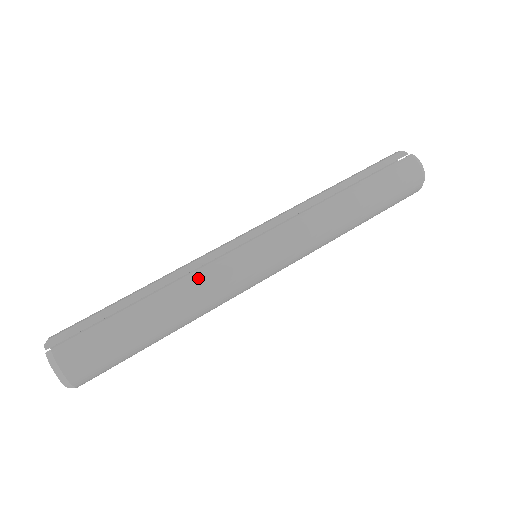
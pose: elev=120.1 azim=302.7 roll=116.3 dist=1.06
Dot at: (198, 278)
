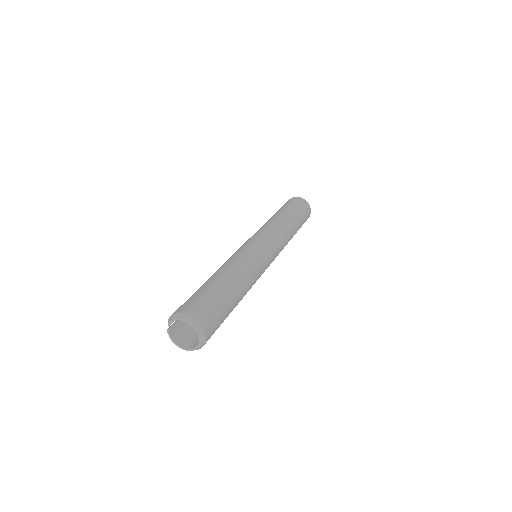
Dot at: (225, 262)
